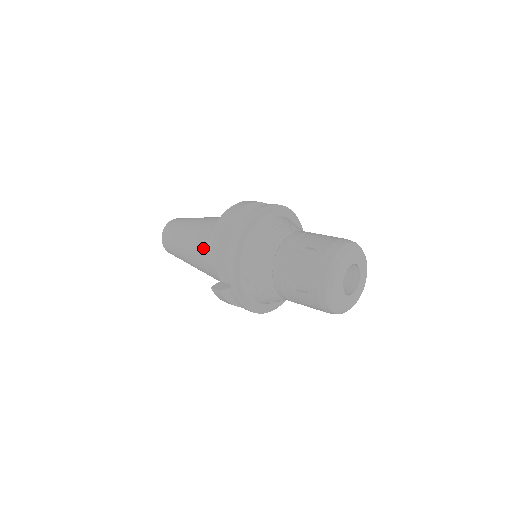
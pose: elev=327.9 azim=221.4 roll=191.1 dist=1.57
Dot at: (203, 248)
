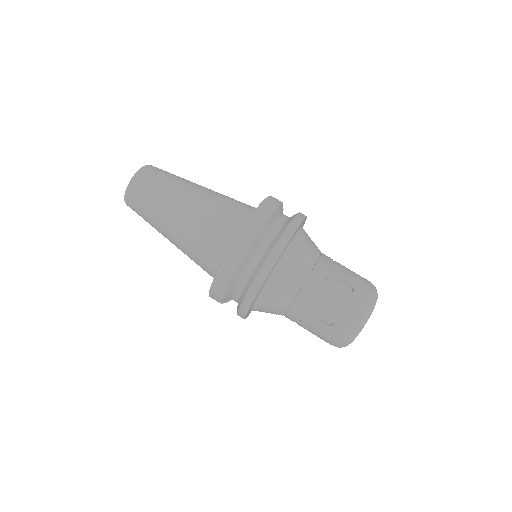
Dot at: (197, 261)
